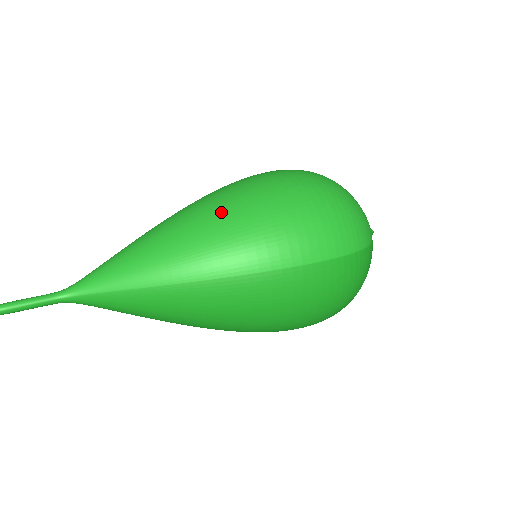
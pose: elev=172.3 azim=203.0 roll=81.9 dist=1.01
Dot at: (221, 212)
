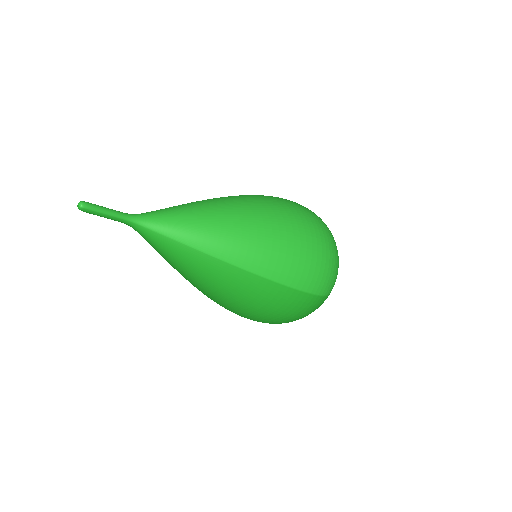
Dot at: (273, 225)
